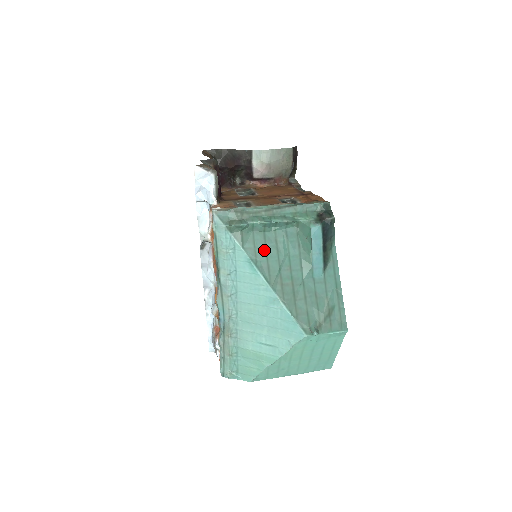
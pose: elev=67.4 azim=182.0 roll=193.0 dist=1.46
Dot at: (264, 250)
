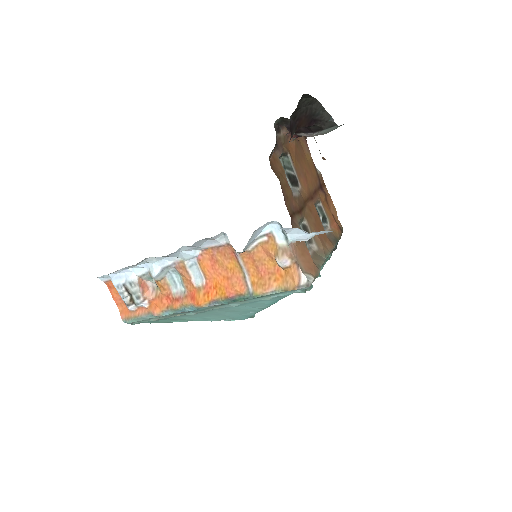
Dot at: occluded
